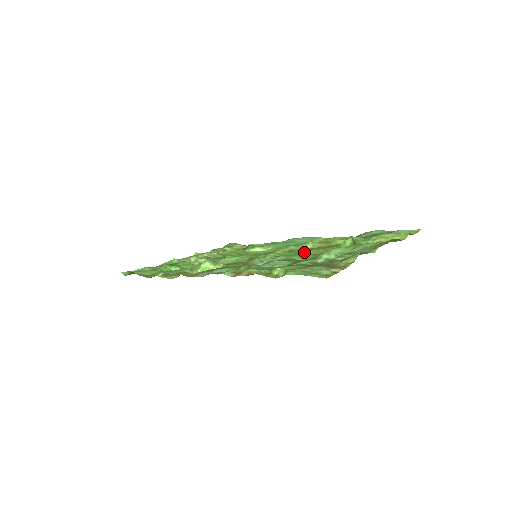
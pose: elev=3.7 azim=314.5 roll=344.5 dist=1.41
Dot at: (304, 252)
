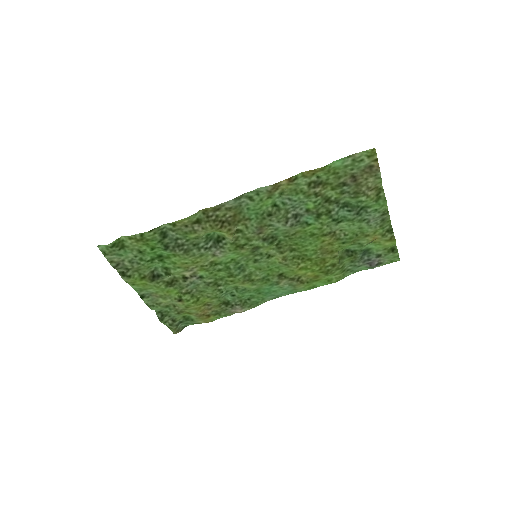
Dot at: (310, 242)
